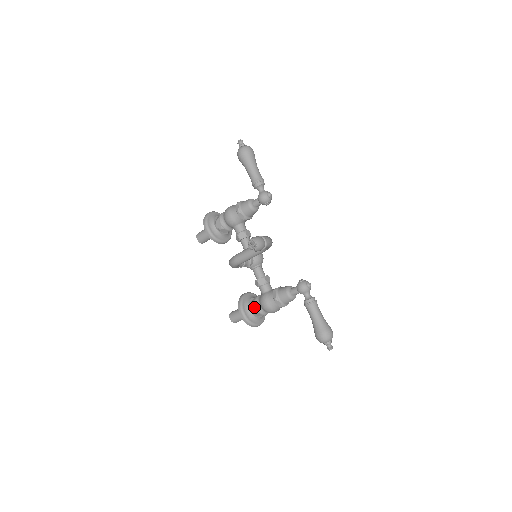
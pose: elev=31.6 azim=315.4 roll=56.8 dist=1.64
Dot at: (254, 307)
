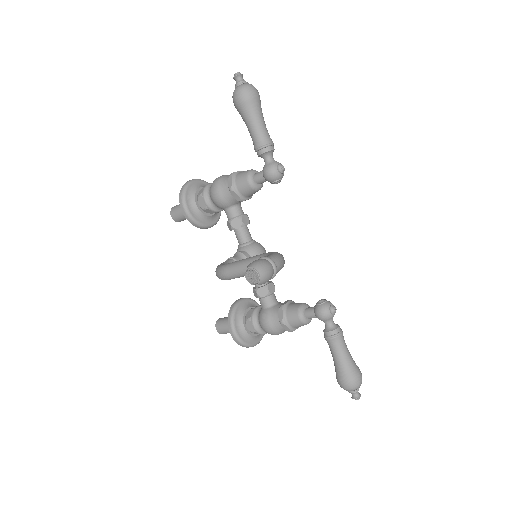
Dot at: (250, 324)
